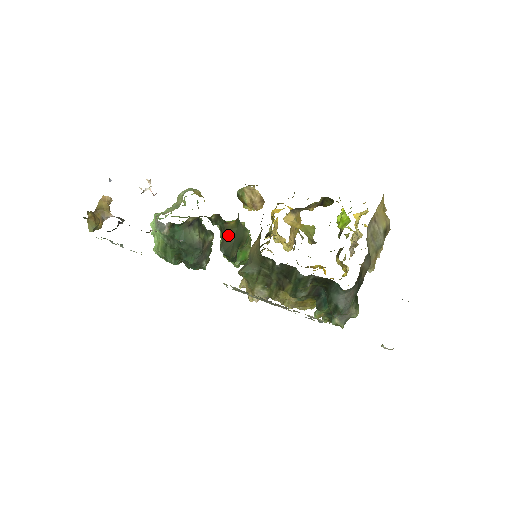
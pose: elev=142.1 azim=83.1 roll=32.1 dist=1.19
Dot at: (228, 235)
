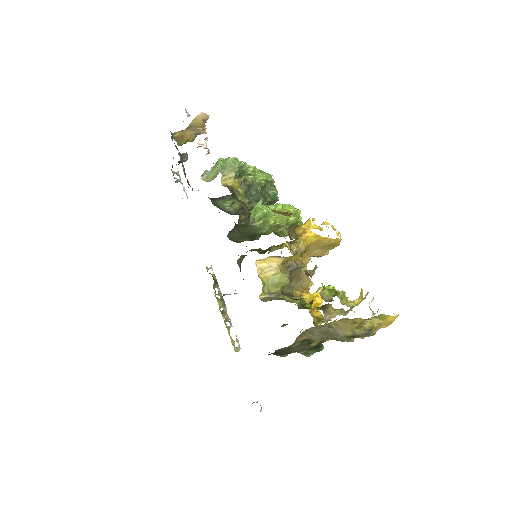
Dot at: (237, 228)
